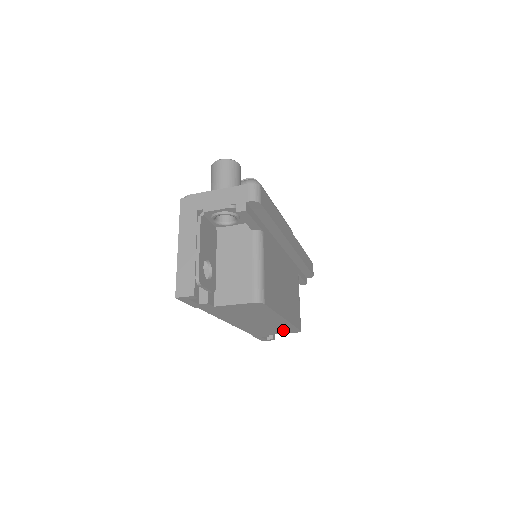
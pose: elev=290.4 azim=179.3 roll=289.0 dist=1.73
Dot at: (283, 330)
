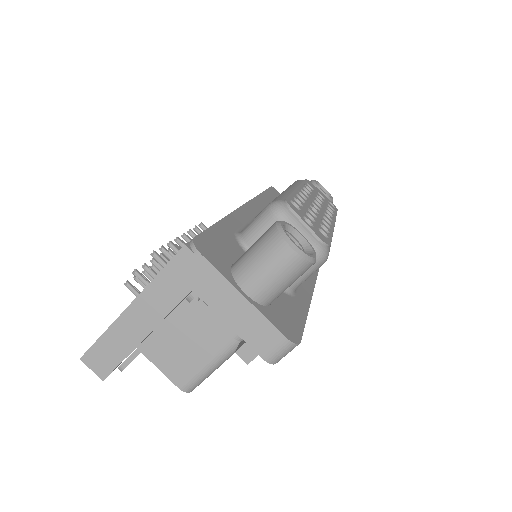
Dot at: occluded
